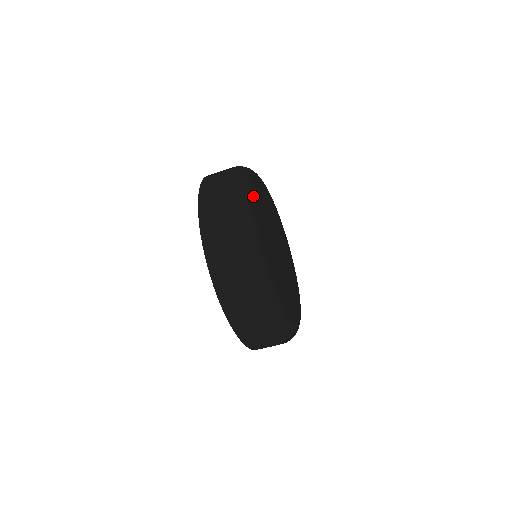
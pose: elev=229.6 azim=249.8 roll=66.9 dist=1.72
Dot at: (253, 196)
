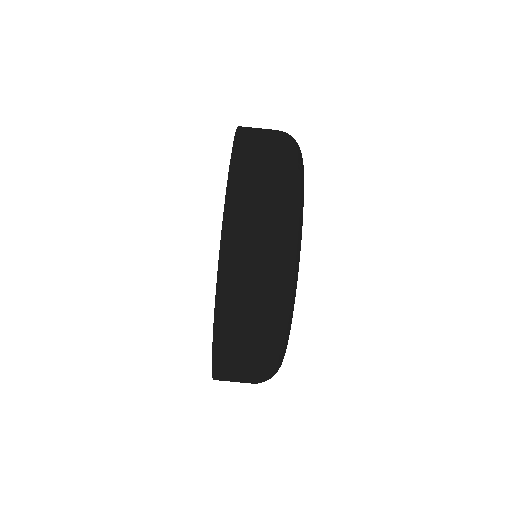
Dot at: (303, 199)
